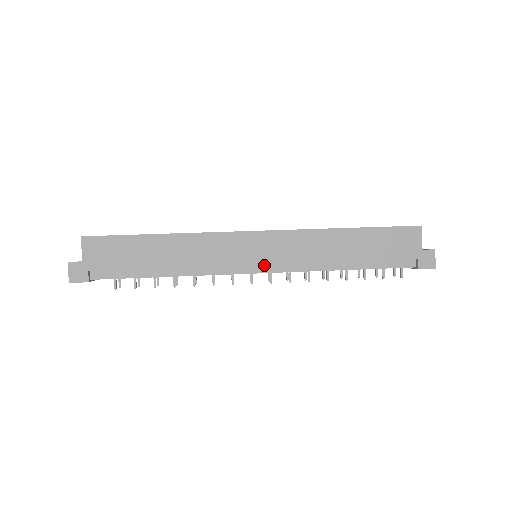
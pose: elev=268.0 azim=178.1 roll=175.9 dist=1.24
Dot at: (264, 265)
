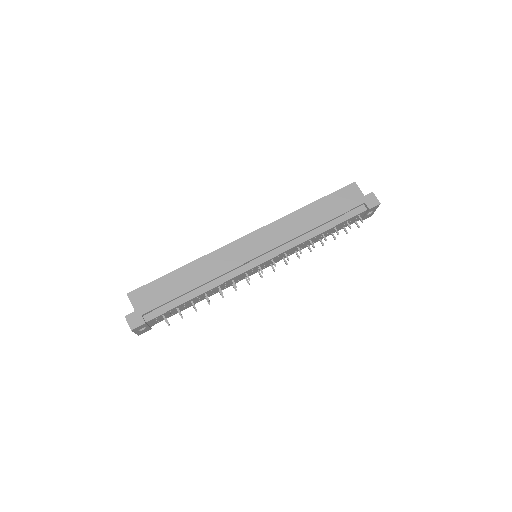
Dot at: (264, 255)
